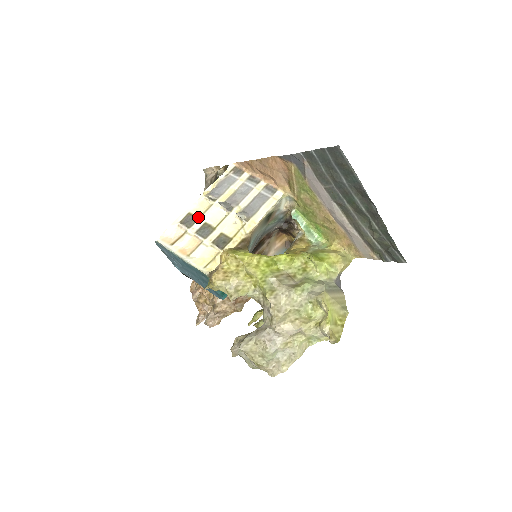
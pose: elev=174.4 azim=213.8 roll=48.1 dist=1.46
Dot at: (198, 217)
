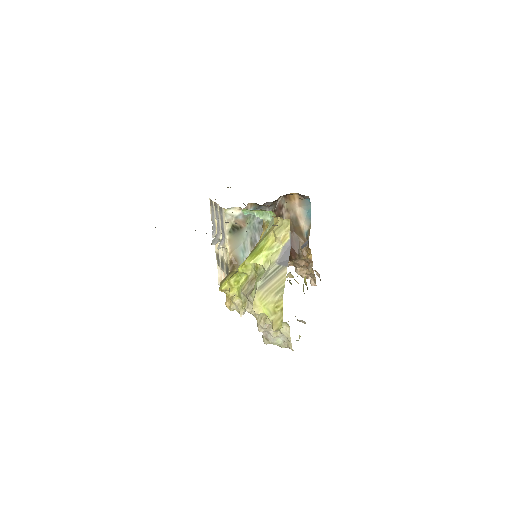
Dot at: occluded
